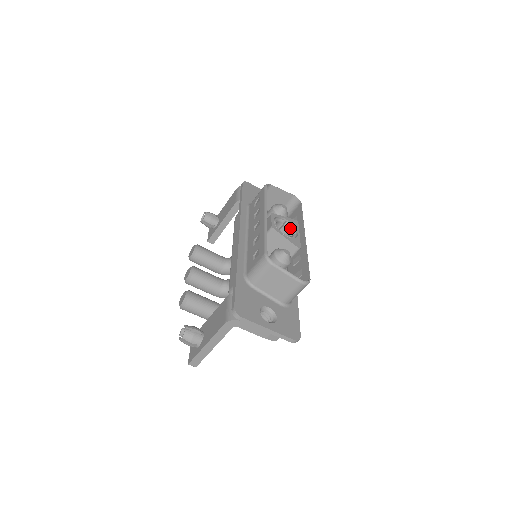
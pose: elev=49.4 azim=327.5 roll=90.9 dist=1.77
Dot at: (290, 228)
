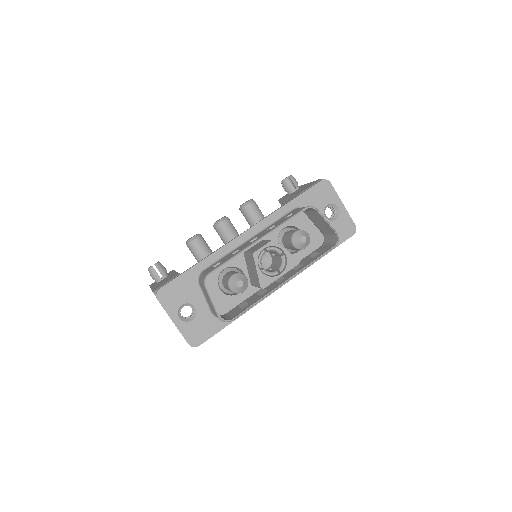
Dot at: (281, 263)
